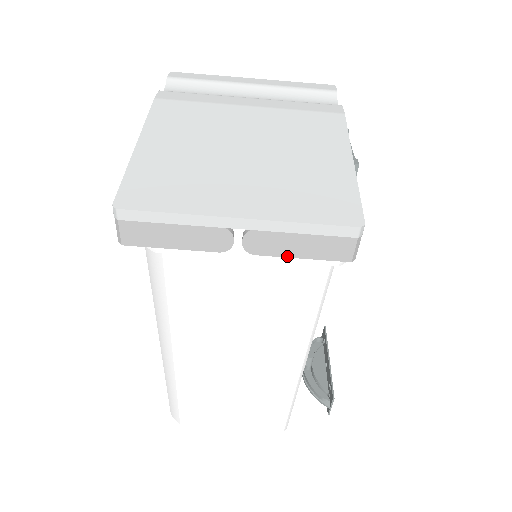
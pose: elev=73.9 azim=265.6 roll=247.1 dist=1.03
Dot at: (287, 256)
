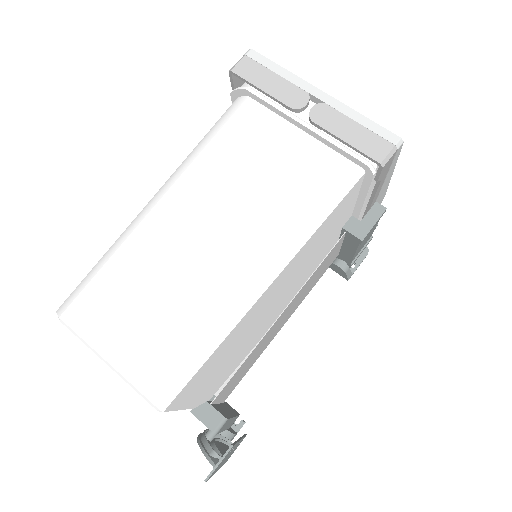
Dot at: (335, 135)
